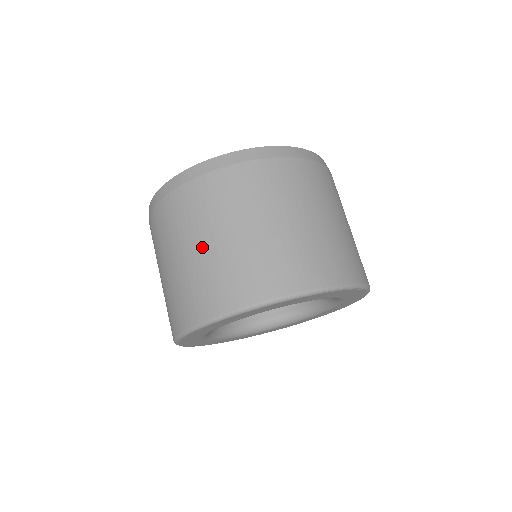
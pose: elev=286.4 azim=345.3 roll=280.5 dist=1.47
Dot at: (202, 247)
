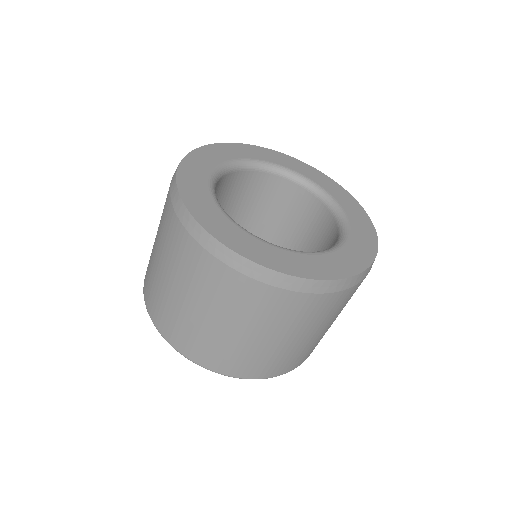
Dot at: (308, 338)
